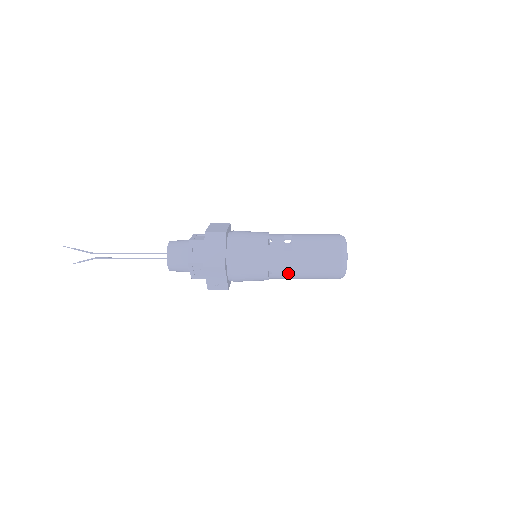
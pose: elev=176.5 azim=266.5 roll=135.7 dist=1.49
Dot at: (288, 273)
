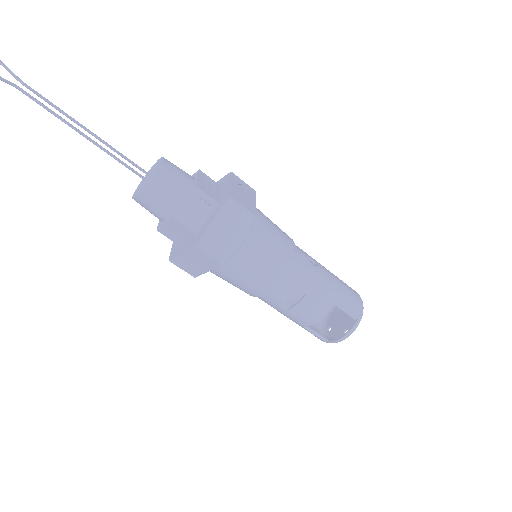
Dot at: (299, 294)
